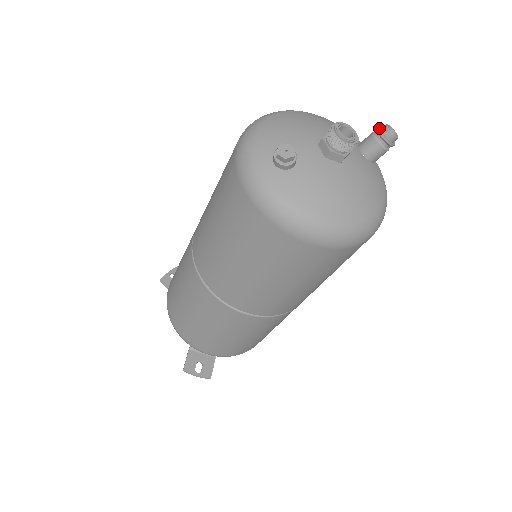
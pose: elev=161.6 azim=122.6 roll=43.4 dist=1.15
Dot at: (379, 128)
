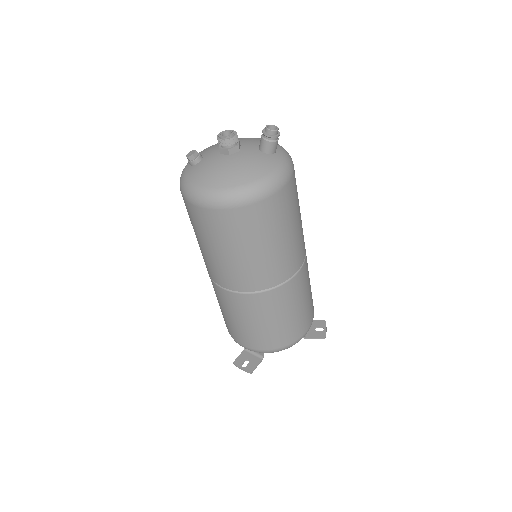
Dot at: (264, 128)
